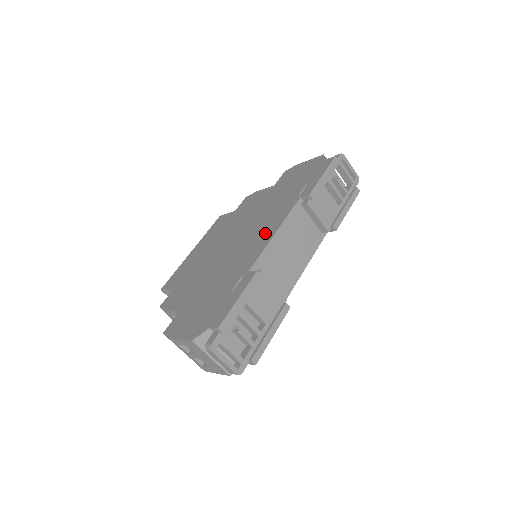
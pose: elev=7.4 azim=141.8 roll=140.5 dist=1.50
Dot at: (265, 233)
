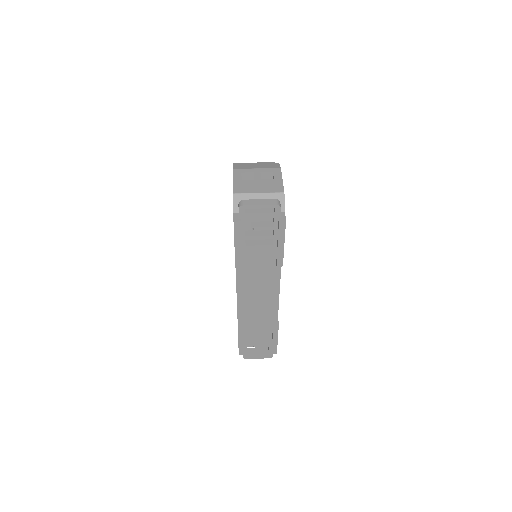
Dot at: occluded
